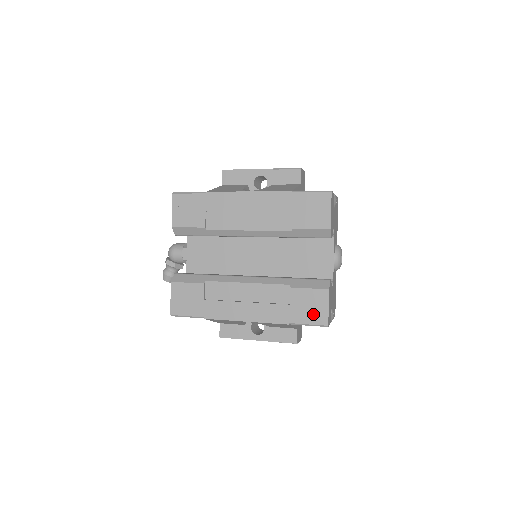
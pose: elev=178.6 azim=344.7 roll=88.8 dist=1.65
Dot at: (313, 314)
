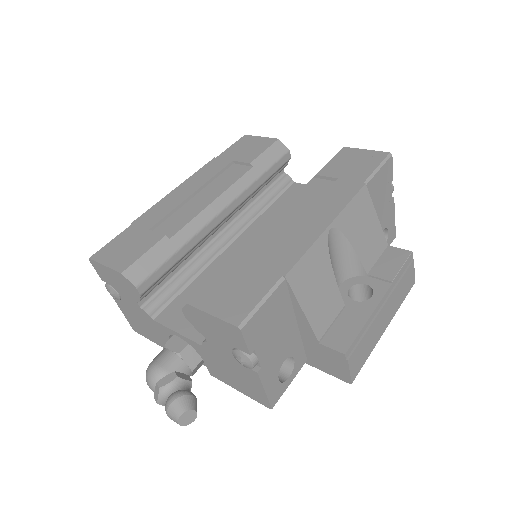
Dot at: (365, 162)
